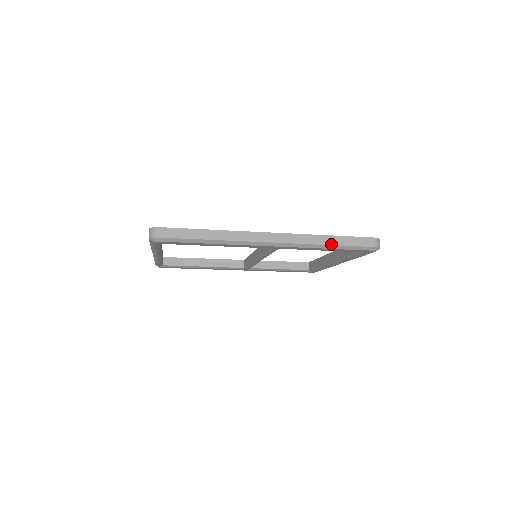
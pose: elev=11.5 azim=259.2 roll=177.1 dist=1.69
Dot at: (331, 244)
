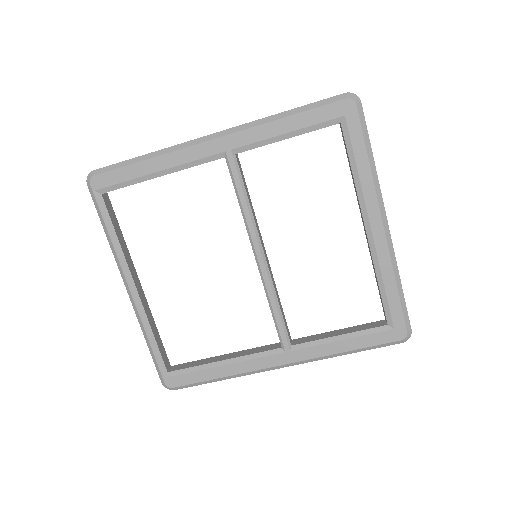
Dot at: (286, 111)
